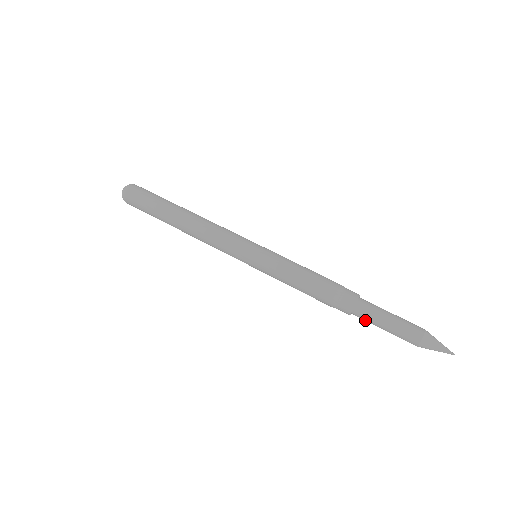
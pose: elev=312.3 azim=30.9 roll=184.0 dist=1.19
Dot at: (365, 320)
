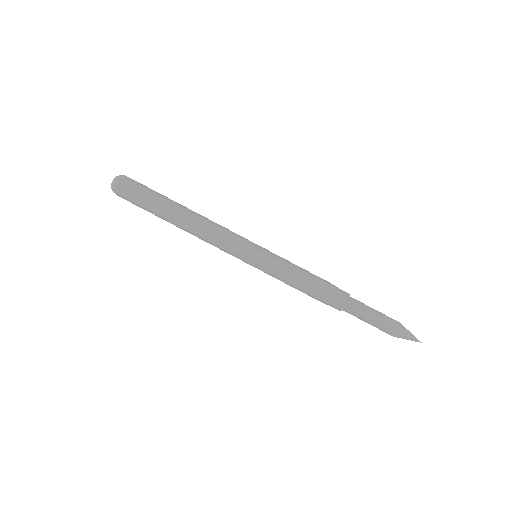
Dot at: (352, 314)
